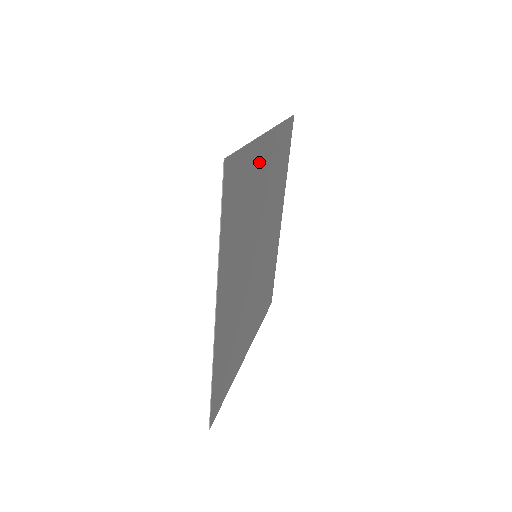
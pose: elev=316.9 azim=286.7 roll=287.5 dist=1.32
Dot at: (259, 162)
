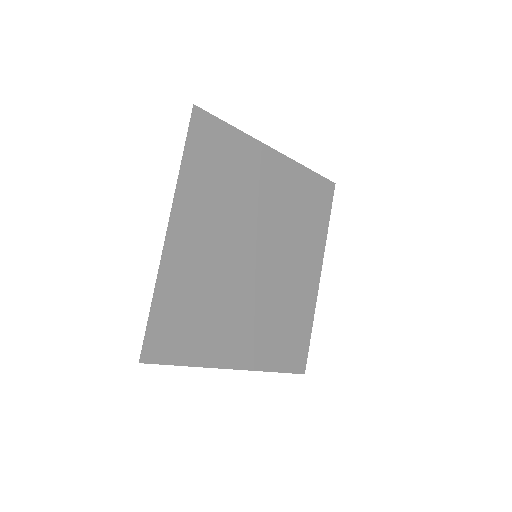
Dot at: (258, 162)
